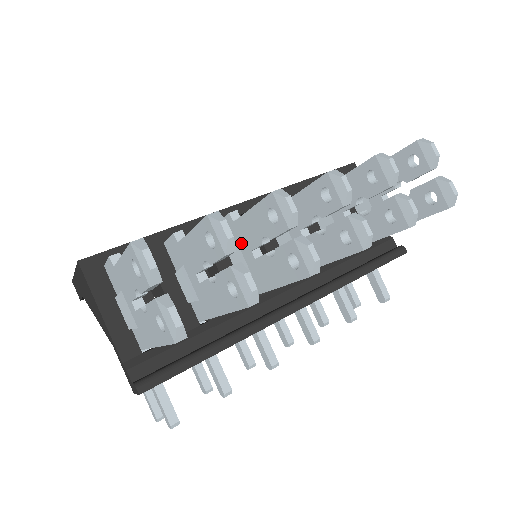
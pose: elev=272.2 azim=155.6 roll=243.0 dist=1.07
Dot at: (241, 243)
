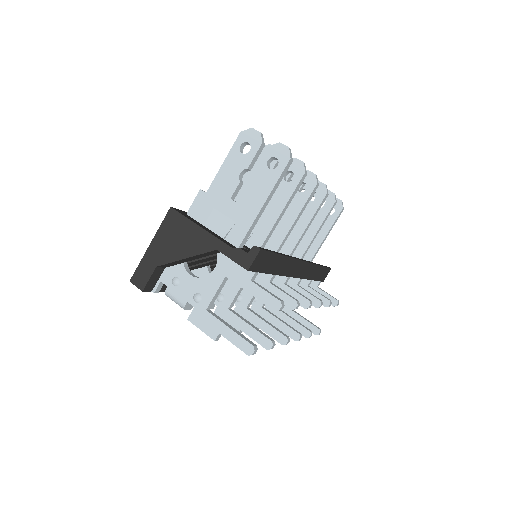
Dot at: occluded
